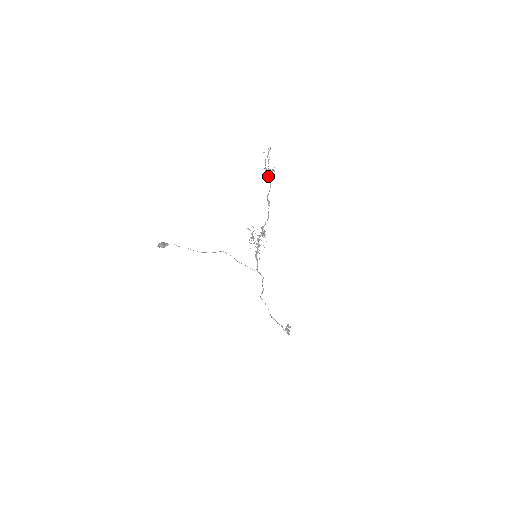
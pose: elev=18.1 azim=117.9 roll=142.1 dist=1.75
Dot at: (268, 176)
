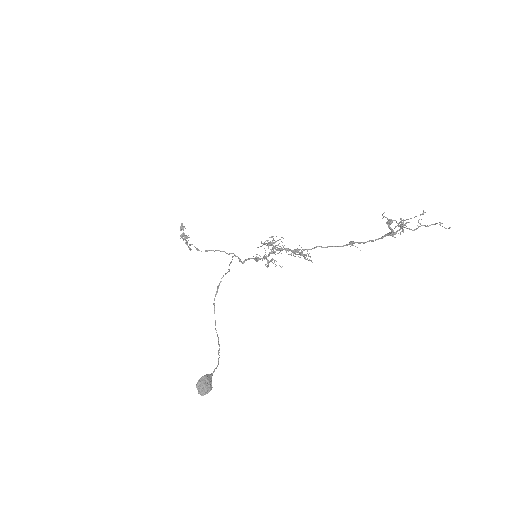
Dot at: (392, 233)
